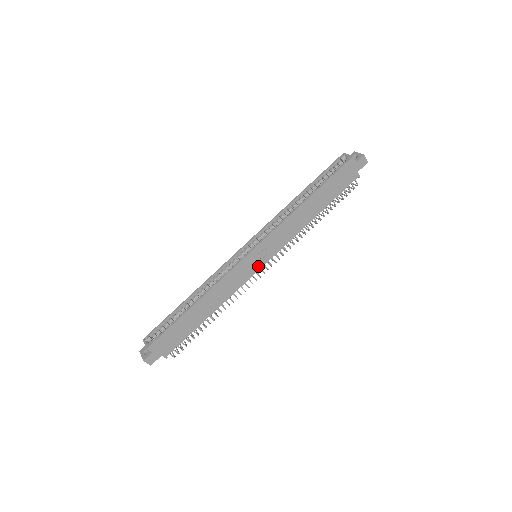
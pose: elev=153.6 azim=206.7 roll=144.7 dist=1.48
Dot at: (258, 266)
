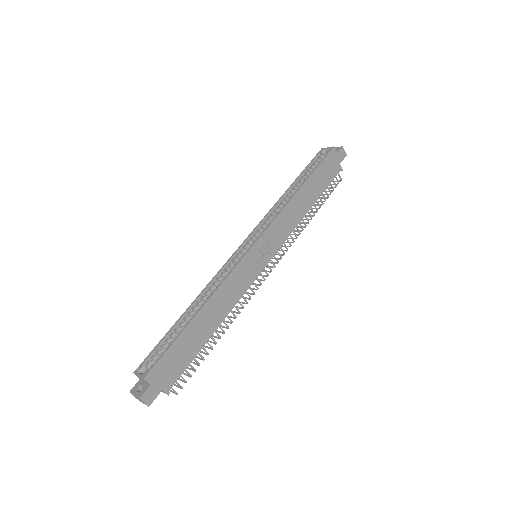
Dot at: (262, 264)
